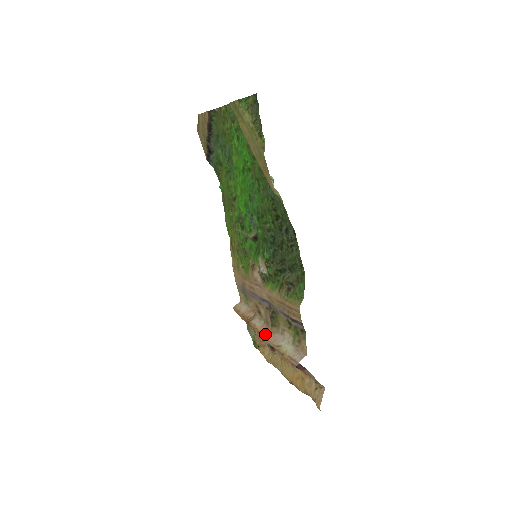
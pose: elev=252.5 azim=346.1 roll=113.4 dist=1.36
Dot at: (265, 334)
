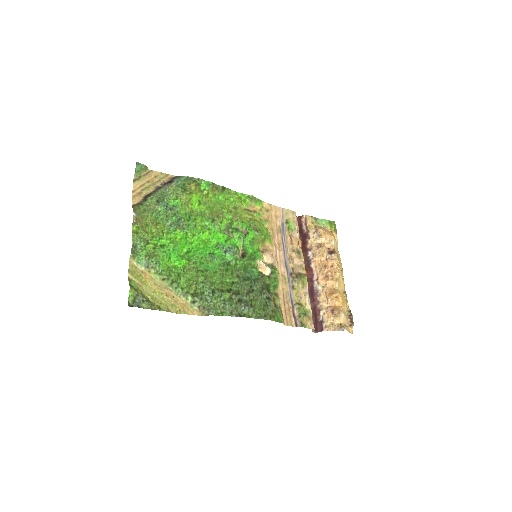
Dot at: occluded
